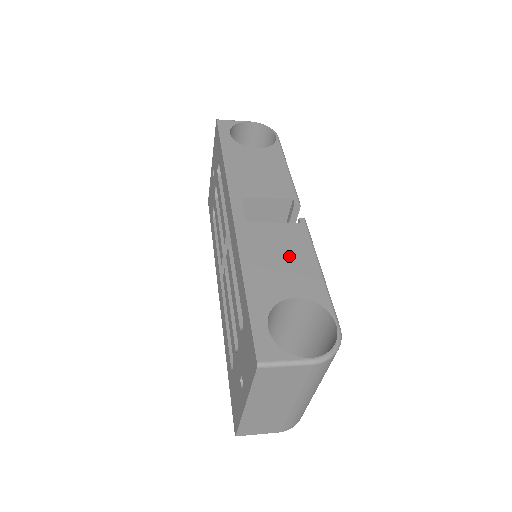
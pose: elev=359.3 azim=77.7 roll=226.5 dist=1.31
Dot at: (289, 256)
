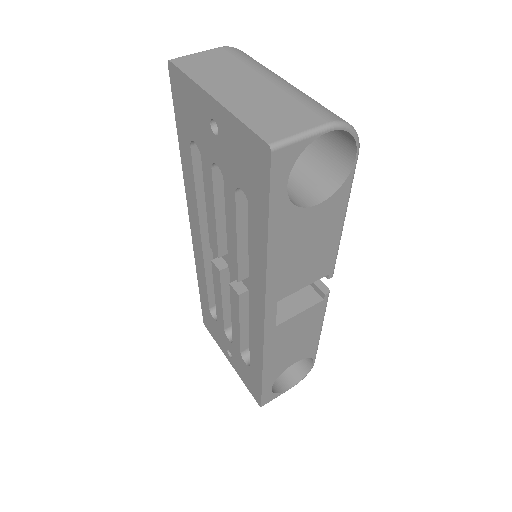
Dot at: (302, 337)
